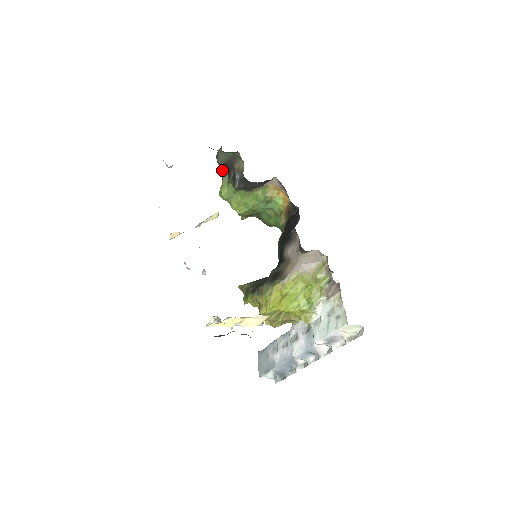
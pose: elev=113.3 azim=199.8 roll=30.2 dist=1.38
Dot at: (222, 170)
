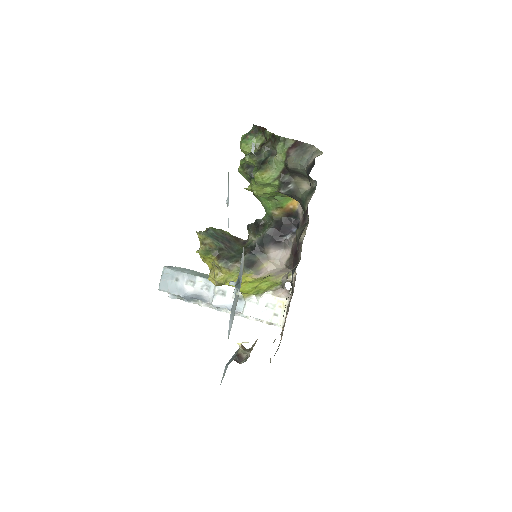
Dot at: (278, 160)
